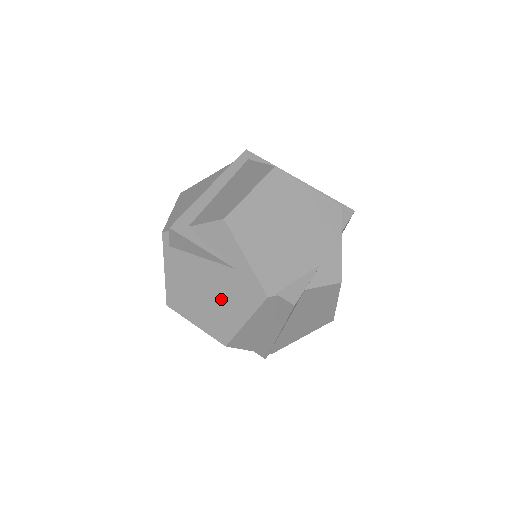
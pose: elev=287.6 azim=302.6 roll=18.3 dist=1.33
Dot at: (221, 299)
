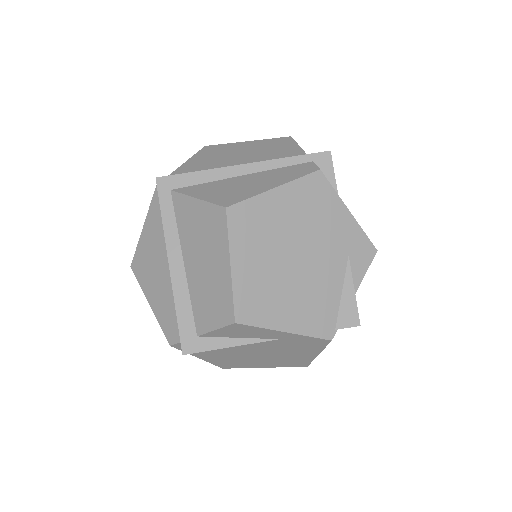
Dot at: (279, 353)
